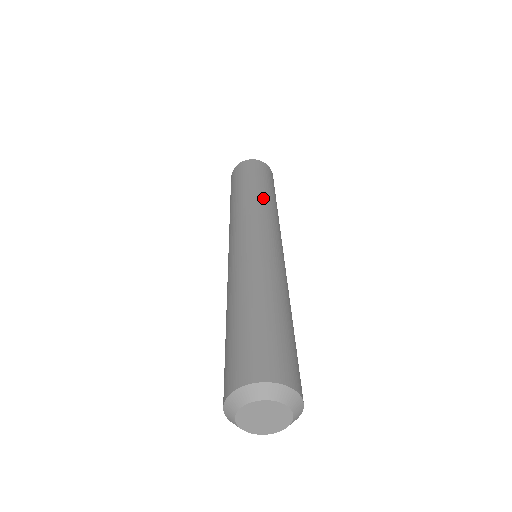
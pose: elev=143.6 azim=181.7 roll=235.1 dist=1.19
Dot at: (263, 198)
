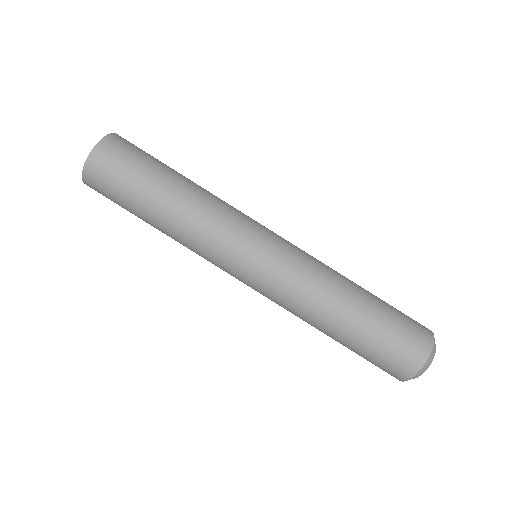
Dot at: (206, 190)
